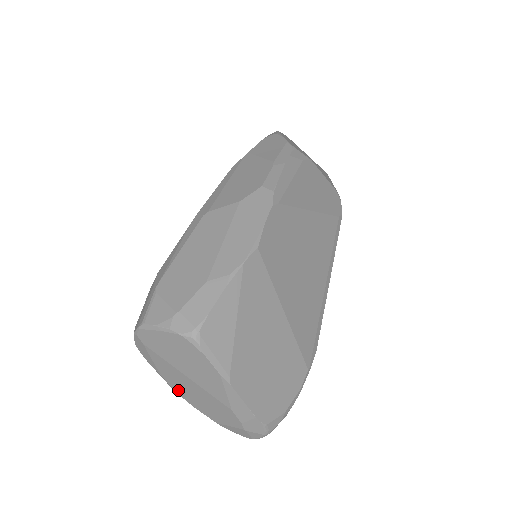
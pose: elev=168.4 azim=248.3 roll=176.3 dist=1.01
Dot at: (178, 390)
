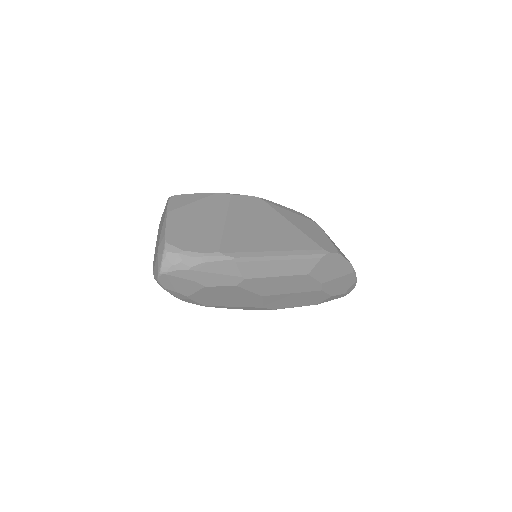
Dot at: occluded
